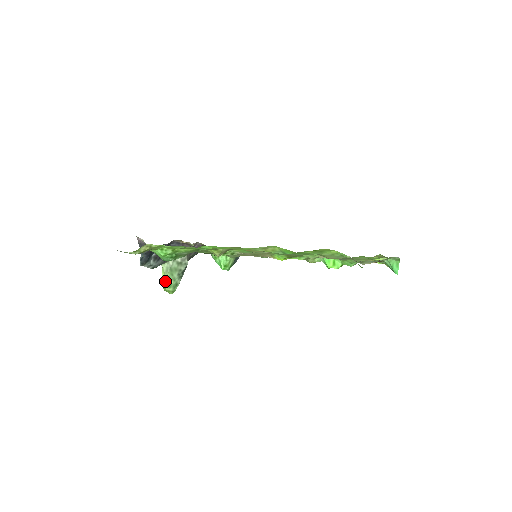
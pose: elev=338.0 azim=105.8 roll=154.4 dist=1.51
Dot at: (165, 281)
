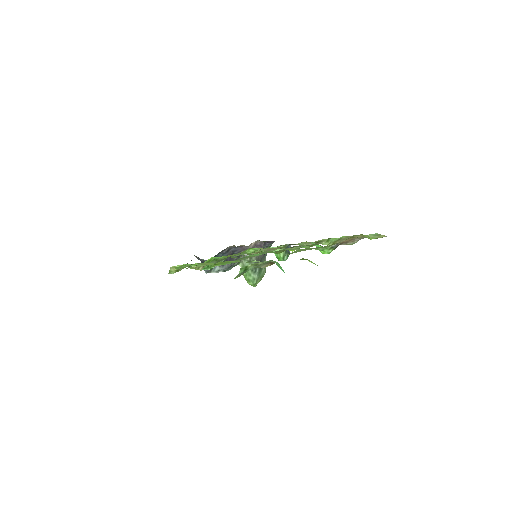
Dot at: (245, 277)
